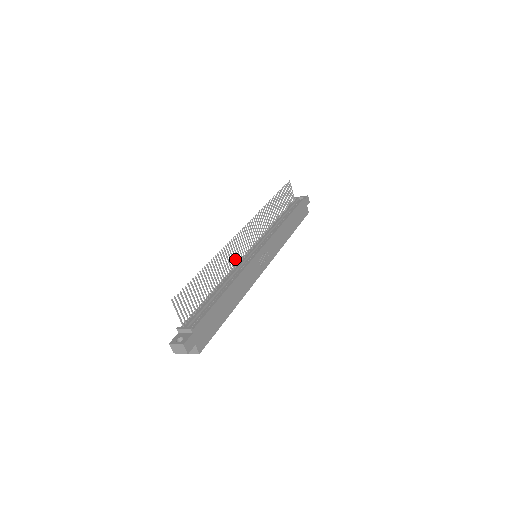
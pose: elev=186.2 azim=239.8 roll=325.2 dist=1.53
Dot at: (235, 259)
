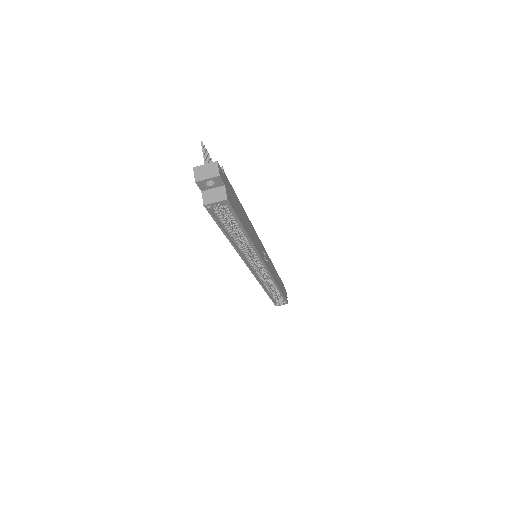
Dot at: occluded
